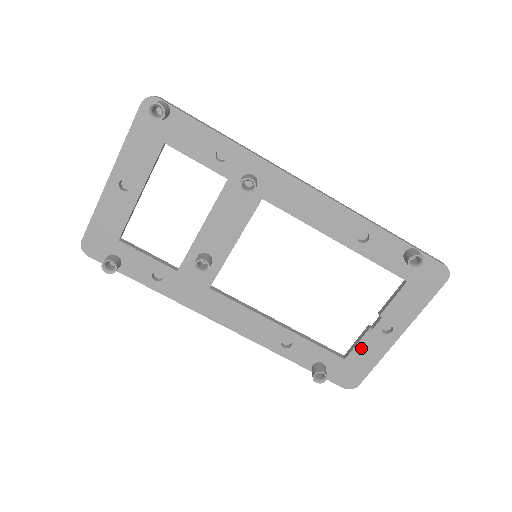
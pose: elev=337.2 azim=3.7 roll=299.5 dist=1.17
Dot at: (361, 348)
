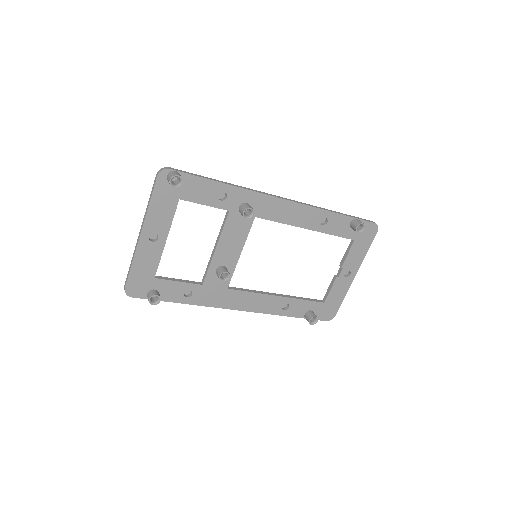
Dot at: (333, 292)
